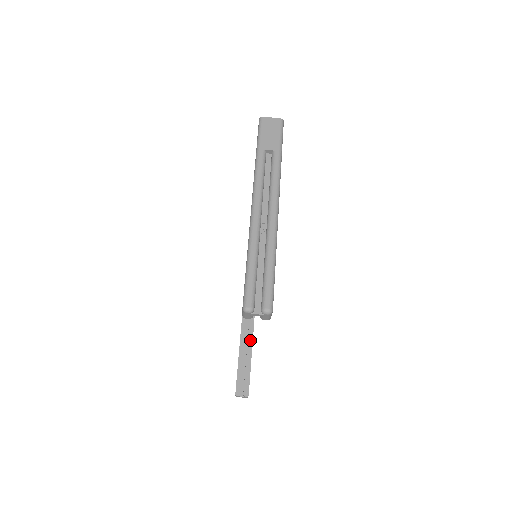
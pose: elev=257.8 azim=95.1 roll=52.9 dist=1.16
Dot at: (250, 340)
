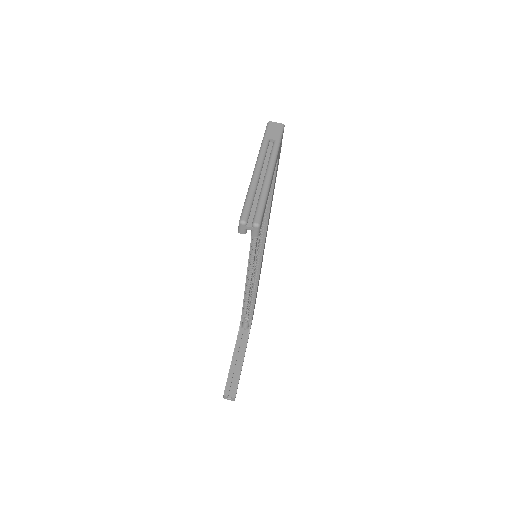
Dot at: (243, 351)
